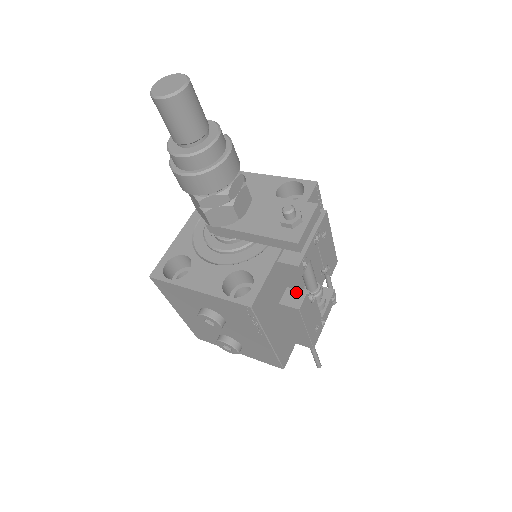
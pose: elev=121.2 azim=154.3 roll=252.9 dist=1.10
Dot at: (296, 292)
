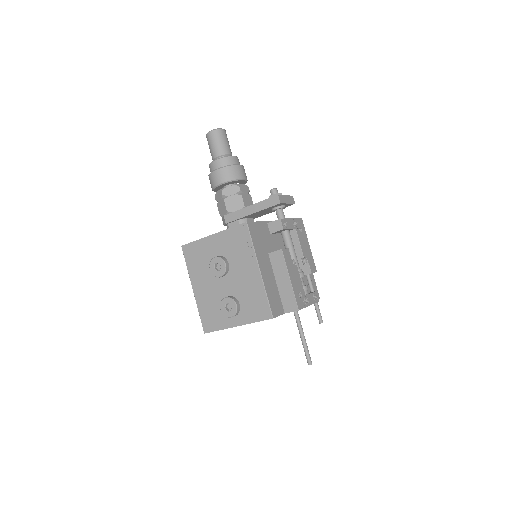
Dot at: occluded
